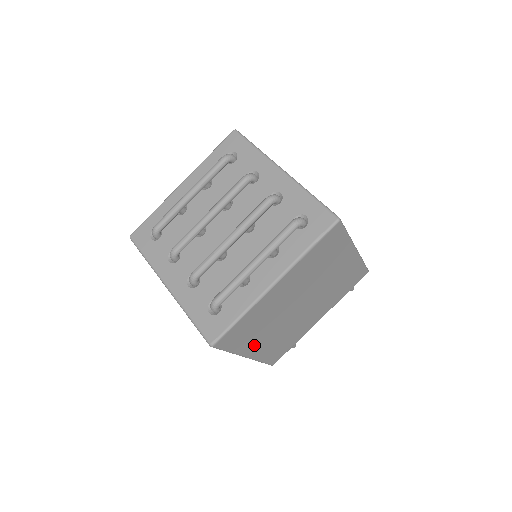
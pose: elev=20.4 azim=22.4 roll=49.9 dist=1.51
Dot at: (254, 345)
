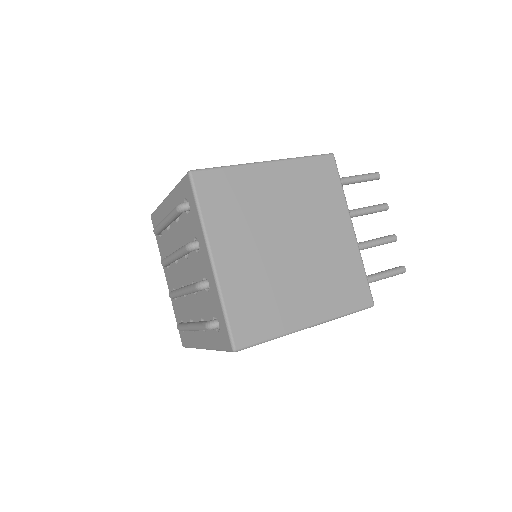
Dot at: occluded
